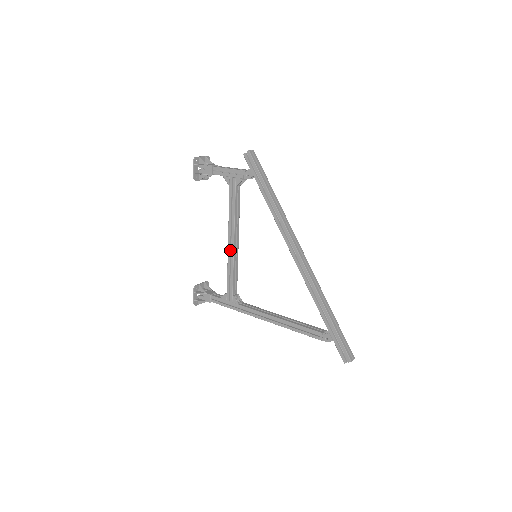
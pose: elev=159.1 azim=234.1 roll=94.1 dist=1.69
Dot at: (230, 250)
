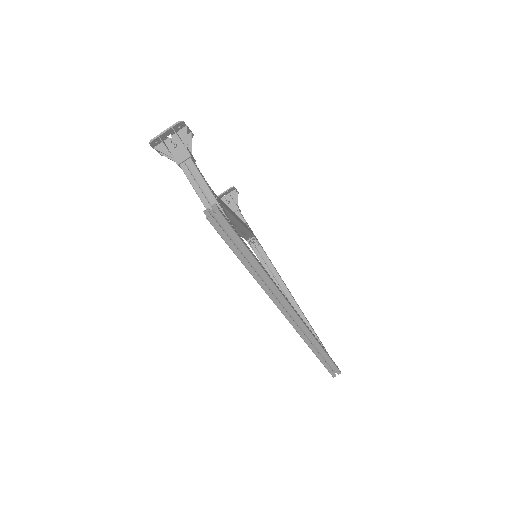
Dot at: occluded
